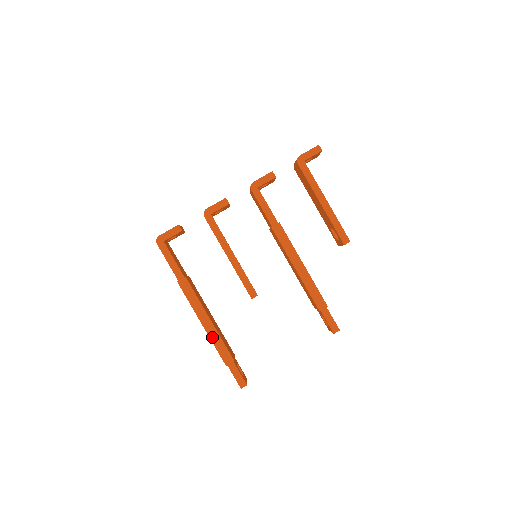
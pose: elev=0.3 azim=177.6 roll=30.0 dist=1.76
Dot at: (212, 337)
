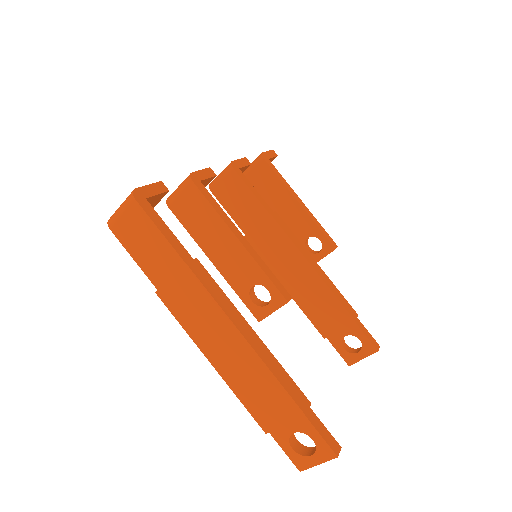
Dot at: (268, 362)
